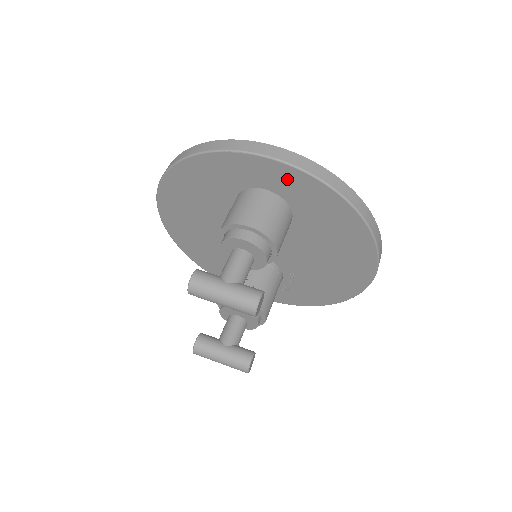
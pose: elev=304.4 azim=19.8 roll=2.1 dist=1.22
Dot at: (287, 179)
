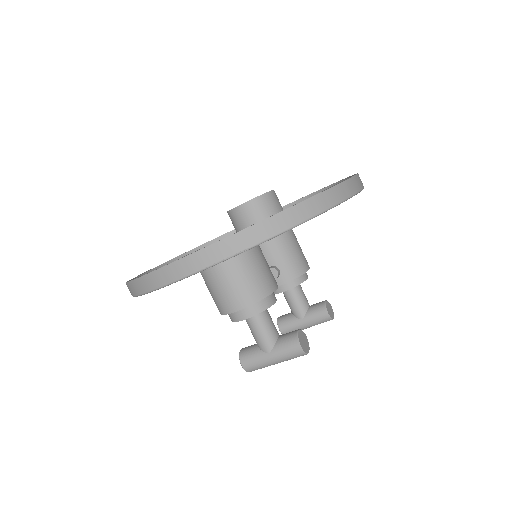
Dot at: occluded
